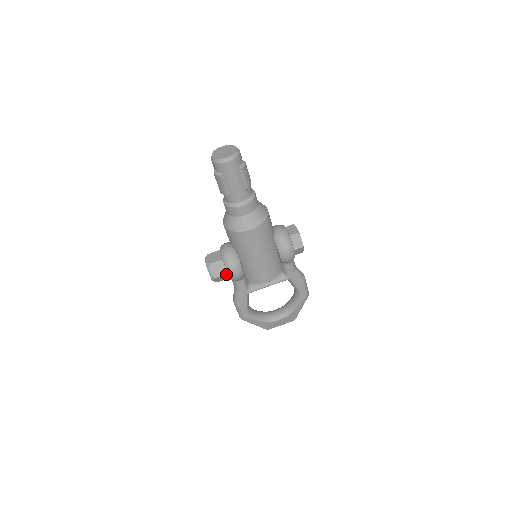
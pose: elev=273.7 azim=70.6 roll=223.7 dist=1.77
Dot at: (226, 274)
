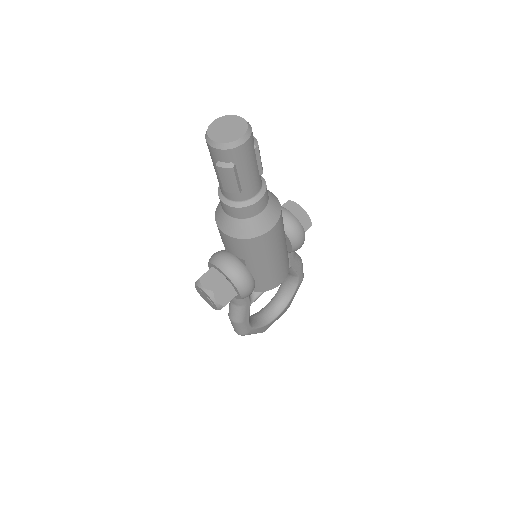
Dot at: (236, 295)
